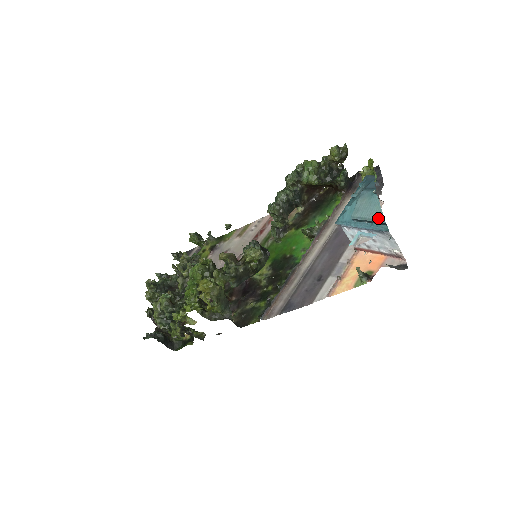
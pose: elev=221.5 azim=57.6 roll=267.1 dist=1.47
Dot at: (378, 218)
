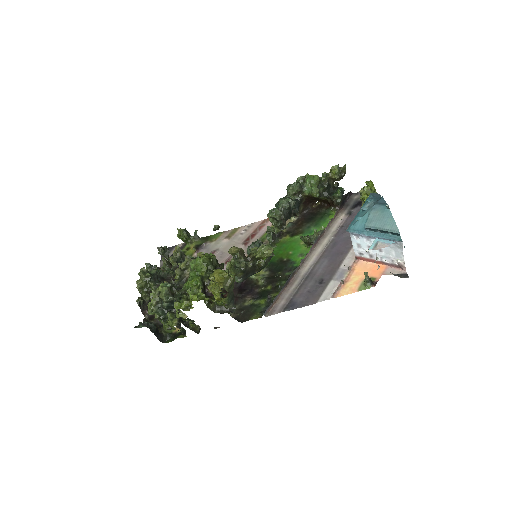
Dot at: (392, 229)
